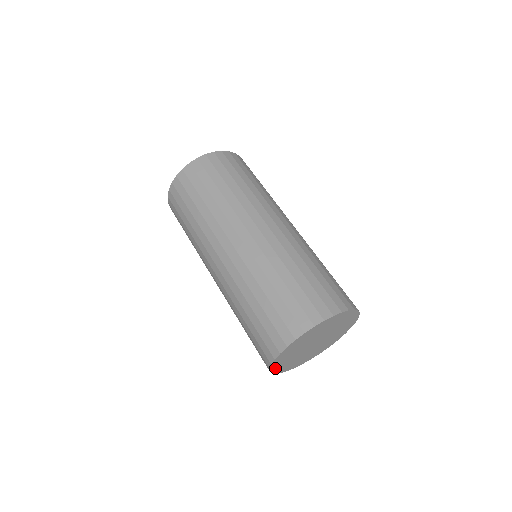
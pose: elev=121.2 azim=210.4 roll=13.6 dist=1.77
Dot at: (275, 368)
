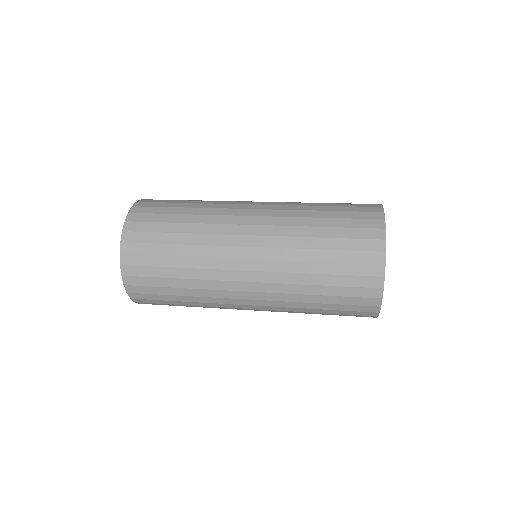
Dot at: occluded
